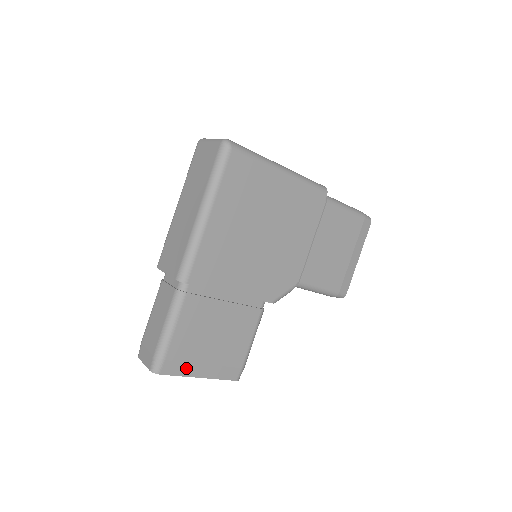
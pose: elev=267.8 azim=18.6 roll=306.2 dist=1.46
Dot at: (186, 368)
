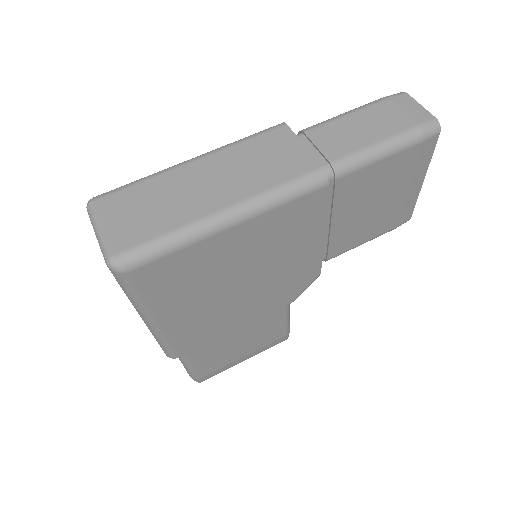
Dot at: (226, 367)
